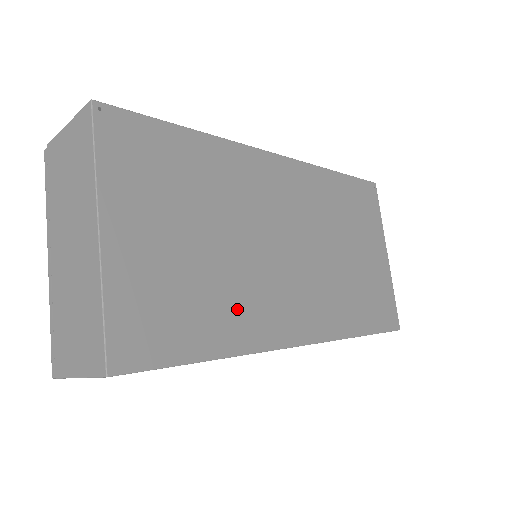
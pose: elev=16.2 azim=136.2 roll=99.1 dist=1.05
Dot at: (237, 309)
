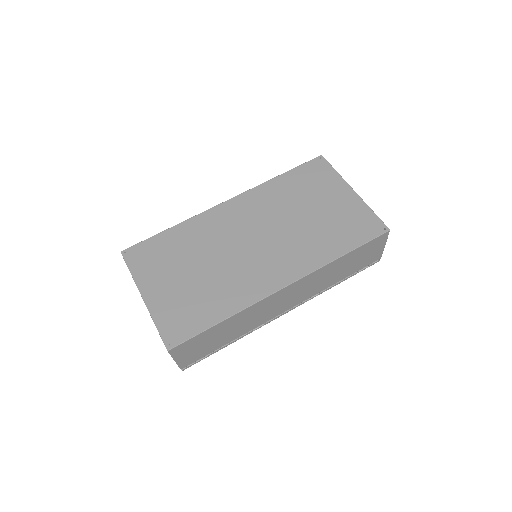
Dot at: (229, 291)
